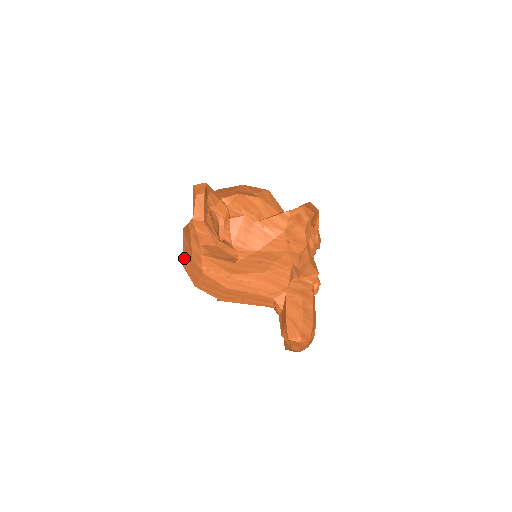
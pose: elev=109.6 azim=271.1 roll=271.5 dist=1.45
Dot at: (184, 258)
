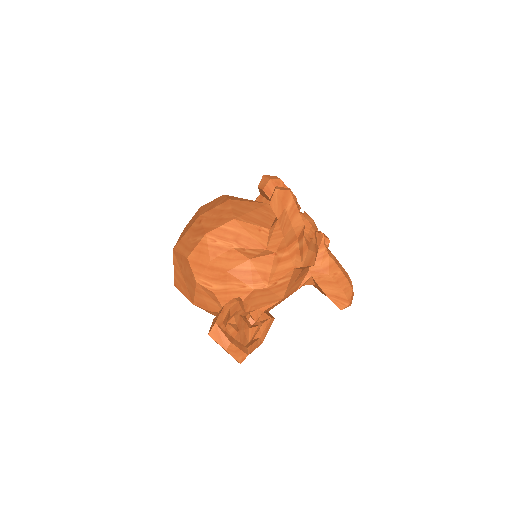
Dot at: occluded
